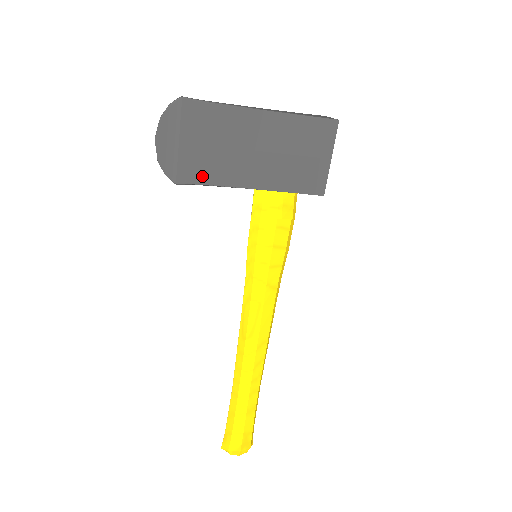
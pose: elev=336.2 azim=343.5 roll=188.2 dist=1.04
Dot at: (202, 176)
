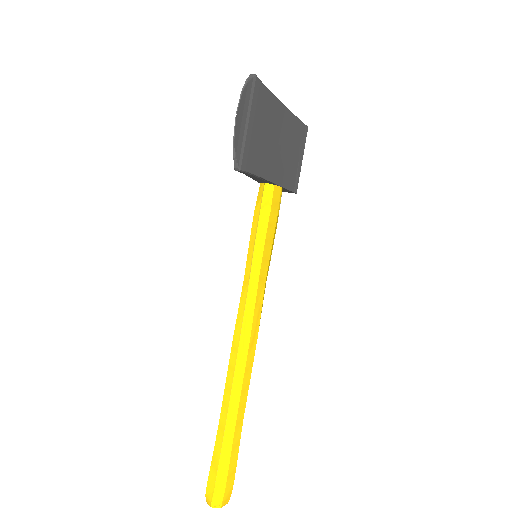
Dot at: (254, 164)
